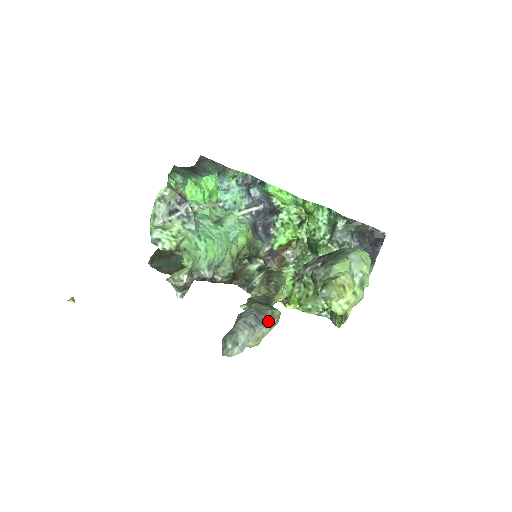
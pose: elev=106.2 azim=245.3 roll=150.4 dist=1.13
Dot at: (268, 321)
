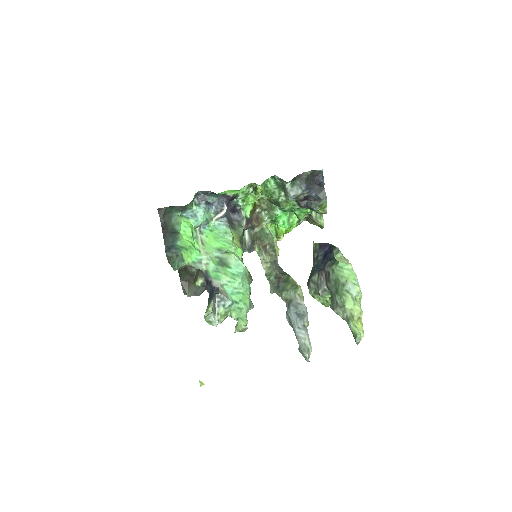
Dot at: (304, 309)
